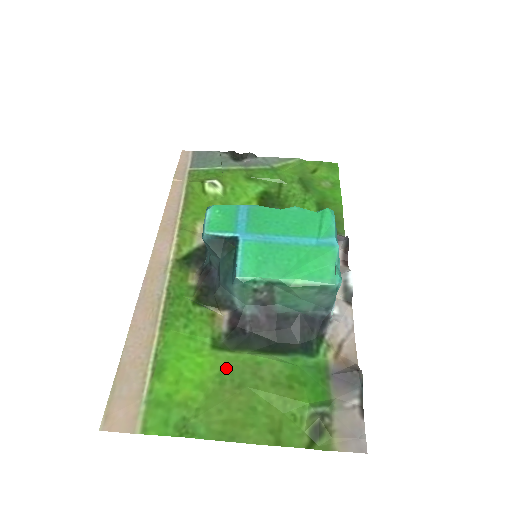
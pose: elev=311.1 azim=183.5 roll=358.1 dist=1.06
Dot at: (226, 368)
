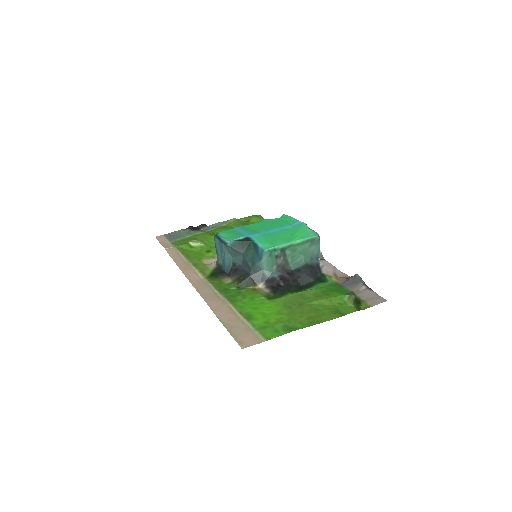
Dot at: (285, 303)
